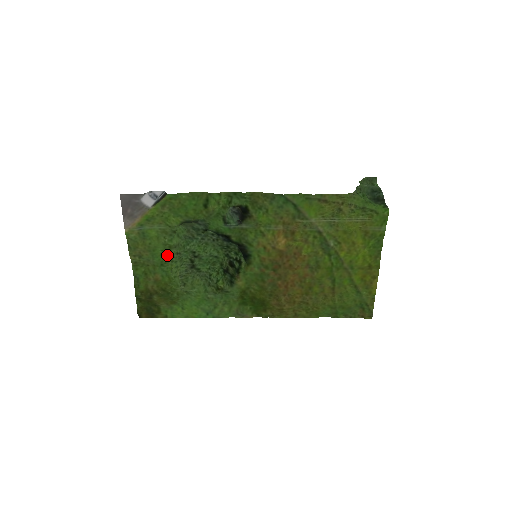
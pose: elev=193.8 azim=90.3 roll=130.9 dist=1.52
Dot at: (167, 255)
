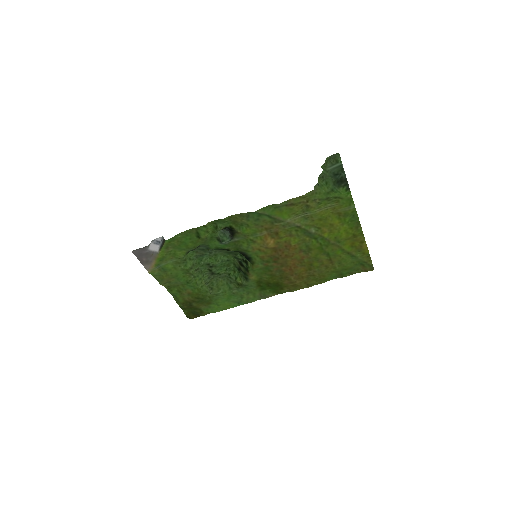
Dot at: (188, 275)
